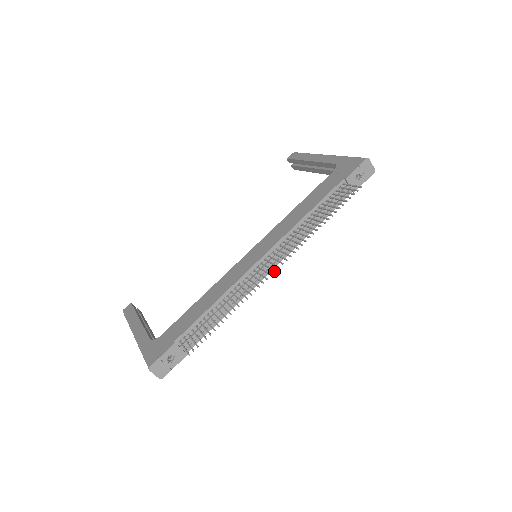
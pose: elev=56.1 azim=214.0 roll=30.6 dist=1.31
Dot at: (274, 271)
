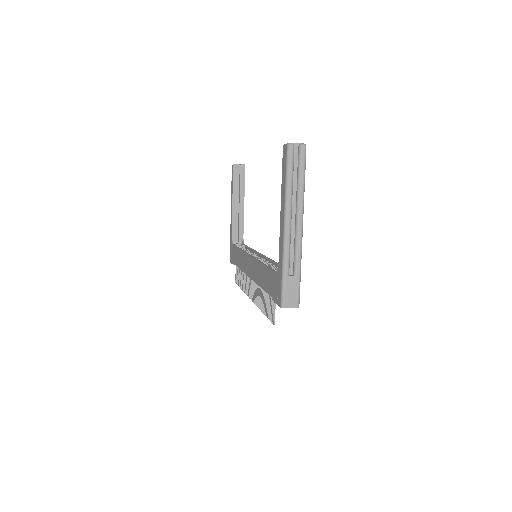
Dot at: occluded
